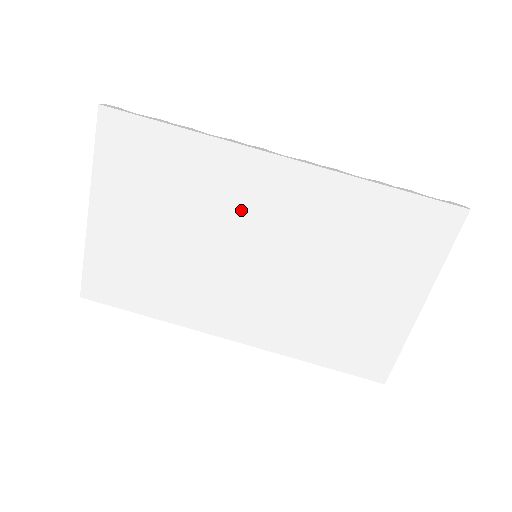
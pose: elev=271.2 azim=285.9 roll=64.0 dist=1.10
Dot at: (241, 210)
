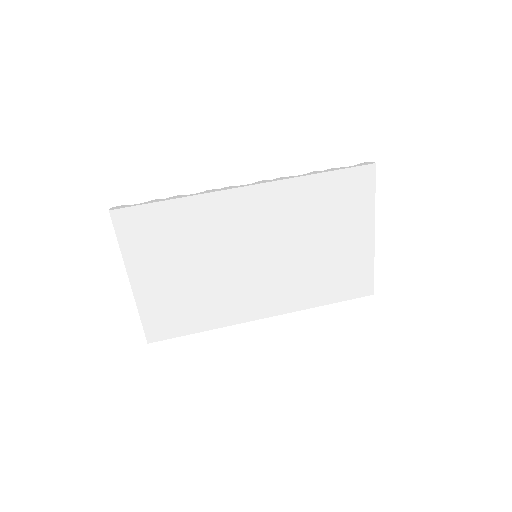
Dot at: (234, 232)
